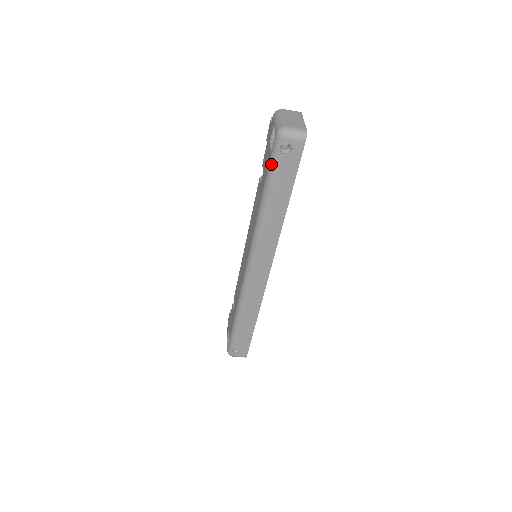
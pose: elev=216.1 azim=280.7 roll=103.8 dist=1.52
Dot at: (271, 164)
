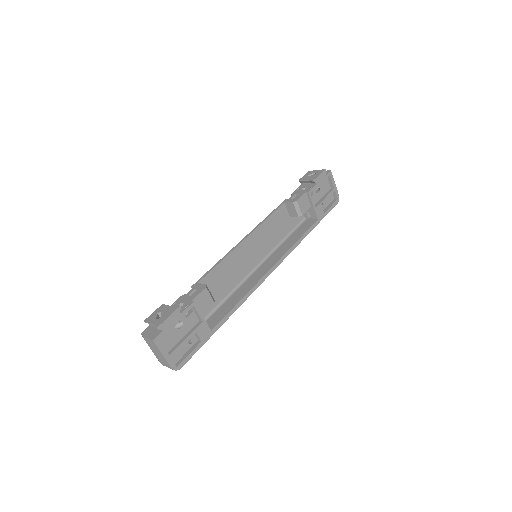
Dot at: occluded
